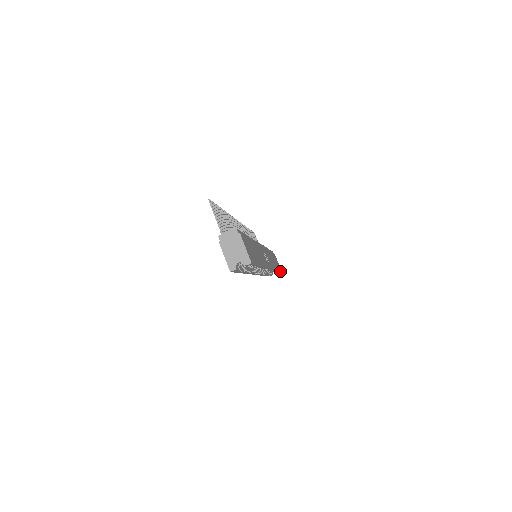
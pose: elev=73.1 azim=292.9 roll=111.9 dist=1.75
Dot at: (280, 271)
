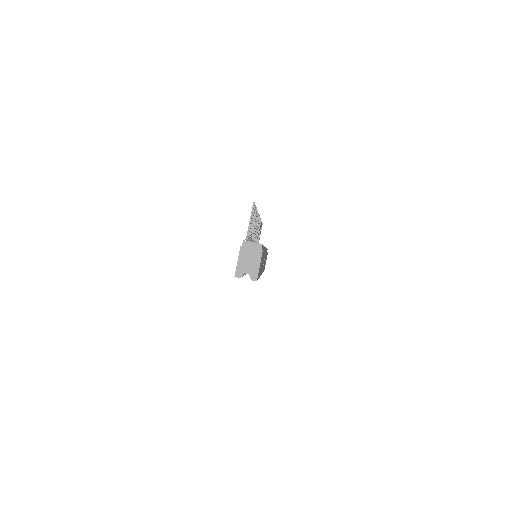
Dot at: occluded
